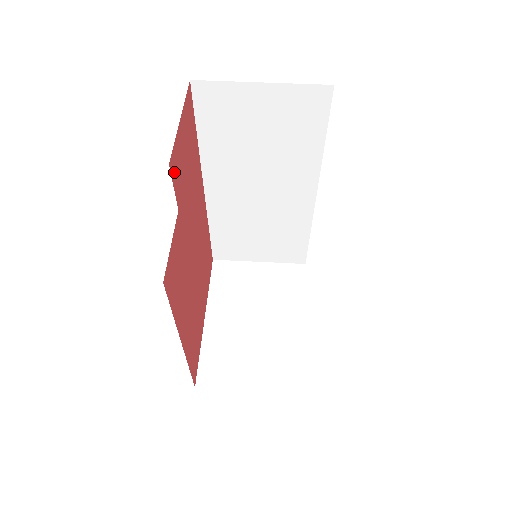
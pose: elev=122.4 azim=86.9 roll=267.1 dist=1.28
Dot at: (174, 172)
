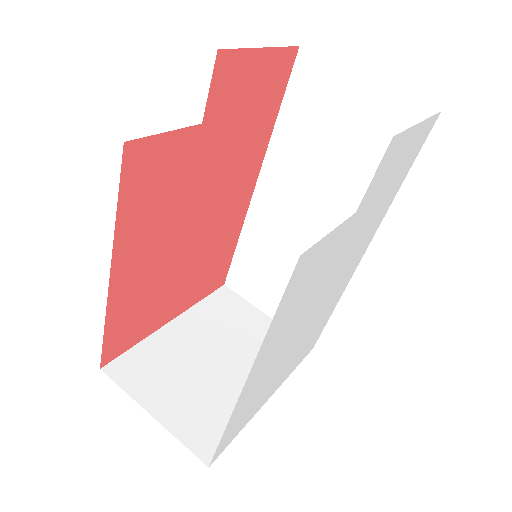
Dot at: (221, 75)
